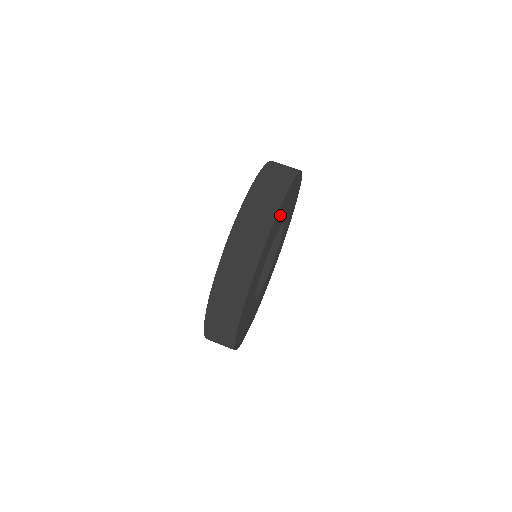
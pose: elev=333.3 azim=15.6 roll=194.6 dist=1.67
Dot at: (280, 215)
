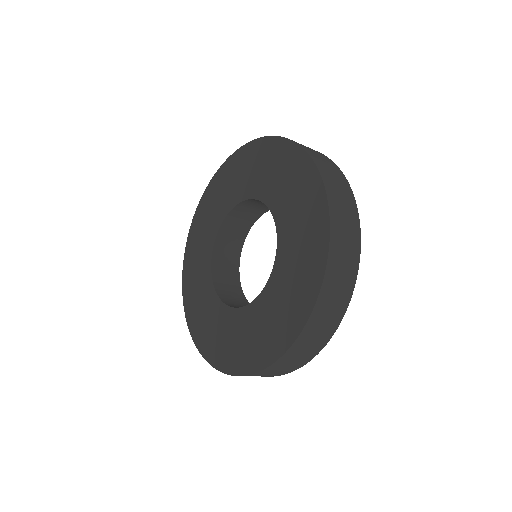
Dot at: occluded
